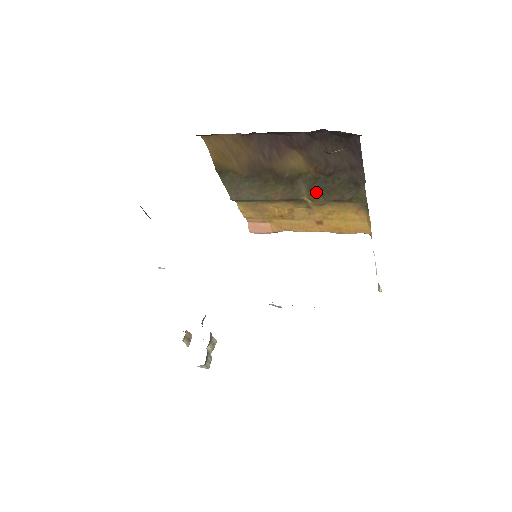
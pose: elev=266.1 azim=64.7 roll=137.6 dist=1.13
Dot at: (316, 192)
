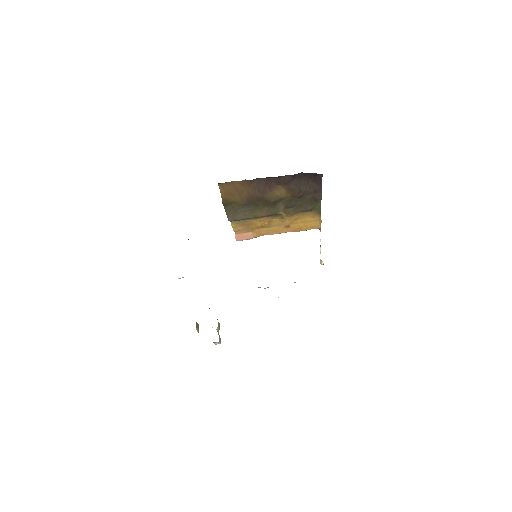
Dot at: (289, 208)
